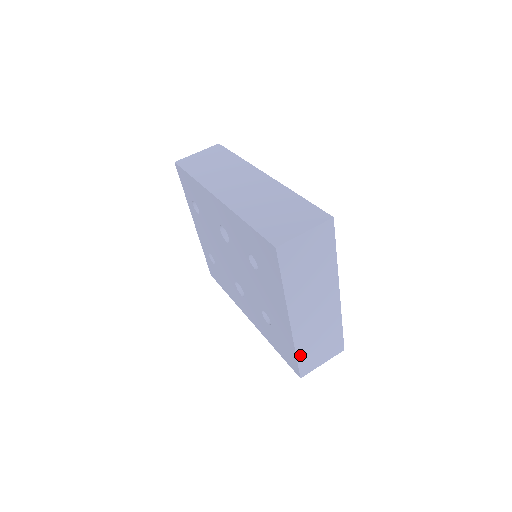
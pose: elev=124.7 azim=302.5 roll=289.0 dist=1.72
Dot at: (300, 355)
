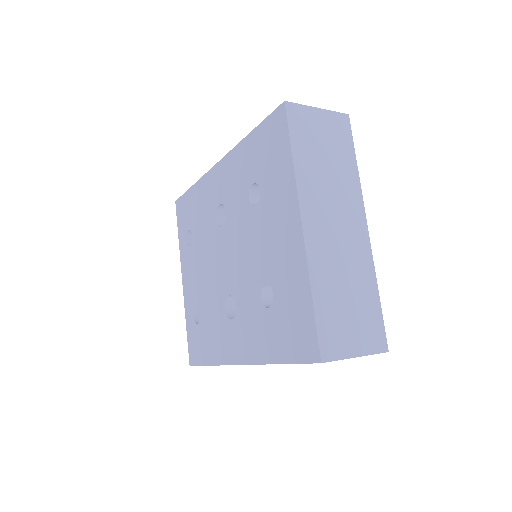
Dot at: (319, 306)
